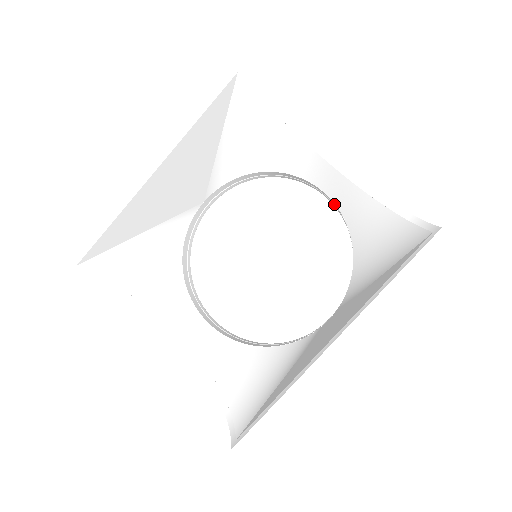
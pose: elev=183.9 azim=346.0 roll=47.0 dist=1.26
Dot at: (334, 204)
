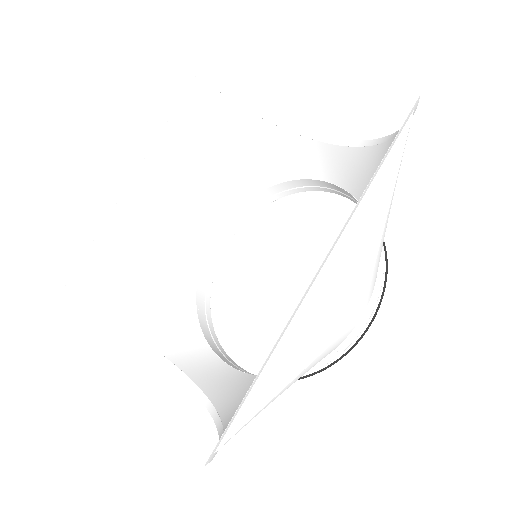
Dot at: (346, 193)
